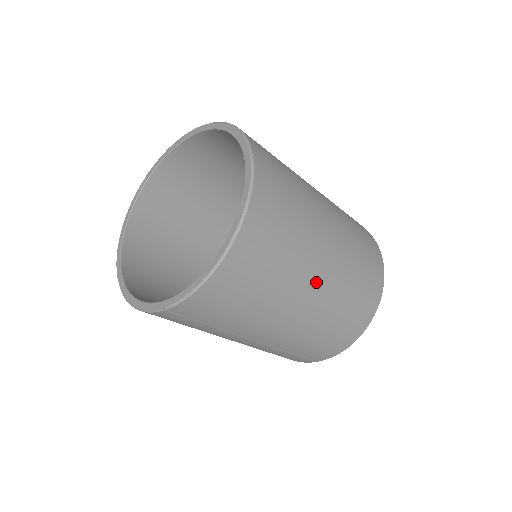
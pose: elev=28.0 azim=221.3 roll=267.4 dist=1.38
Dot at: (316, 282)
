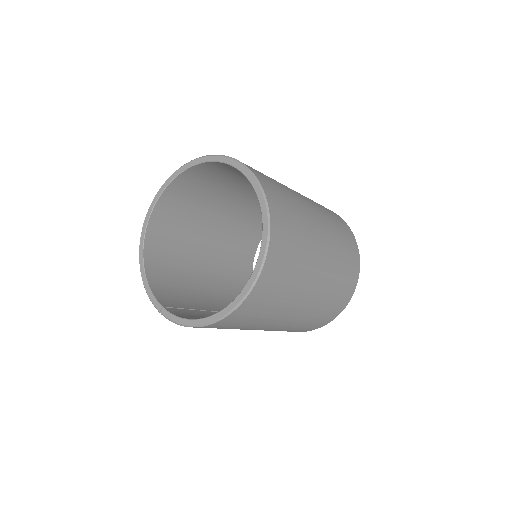
Dot at: (279, 324)
